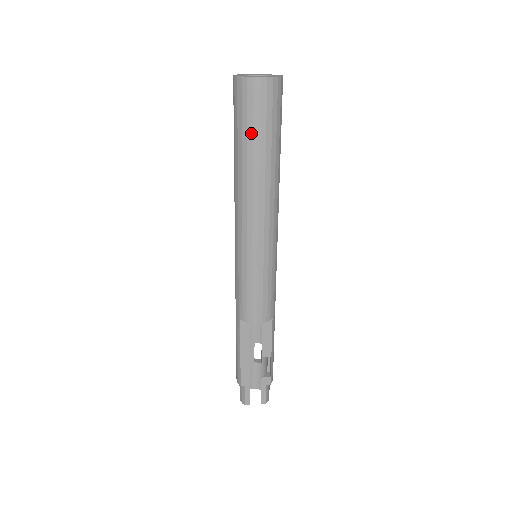
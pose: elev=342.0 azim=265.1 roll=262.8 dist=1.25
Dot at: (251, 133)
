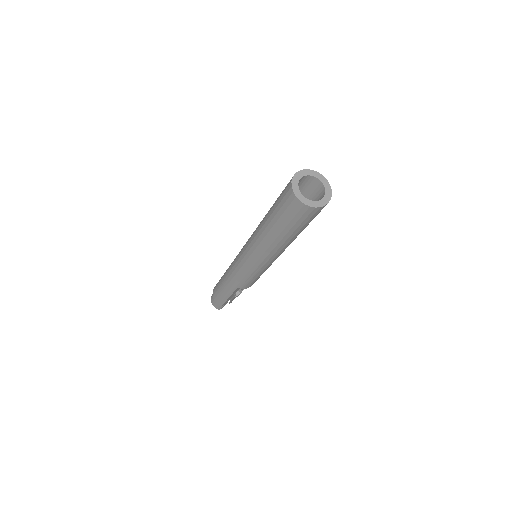
Dot at: (300, 228)
